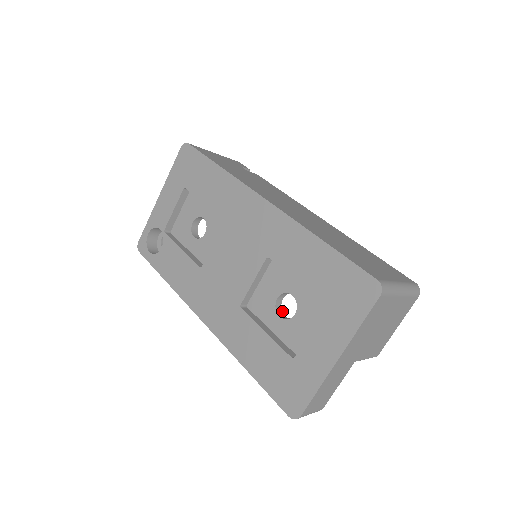
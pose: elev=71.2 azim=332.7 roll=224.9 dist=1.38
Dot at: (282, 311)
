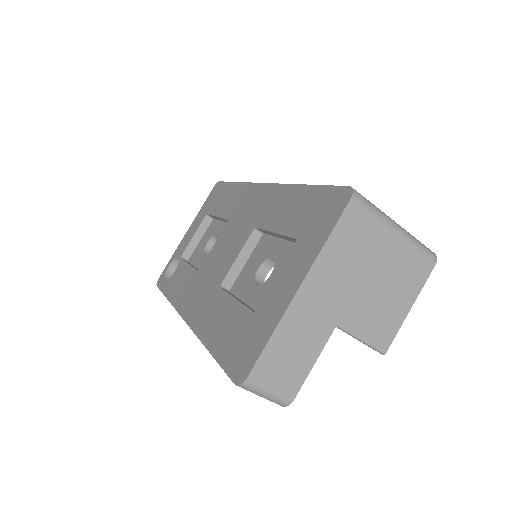
Dot at: occluded
